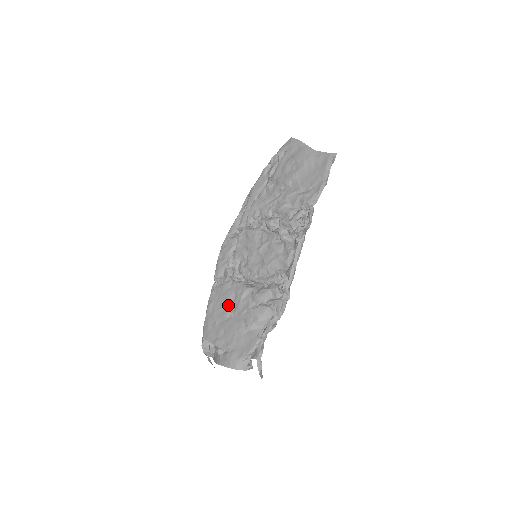
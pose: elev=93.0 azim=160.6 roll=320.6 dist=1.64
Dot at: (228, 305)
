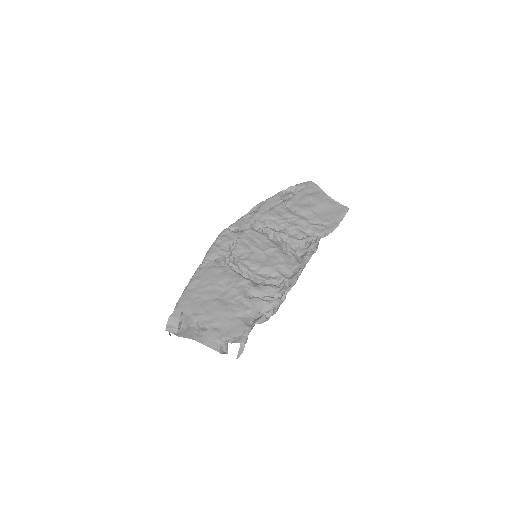
Dot at: (218, 287)
